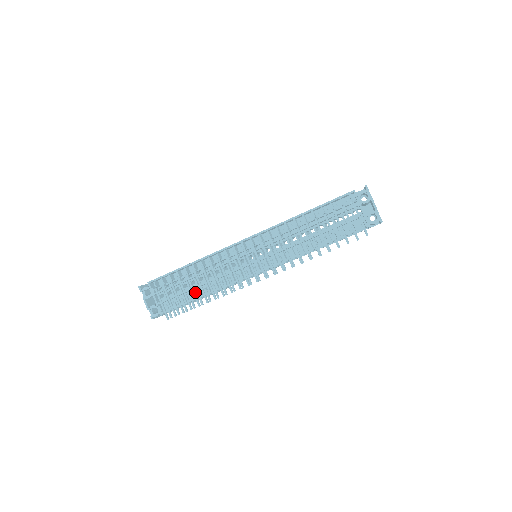
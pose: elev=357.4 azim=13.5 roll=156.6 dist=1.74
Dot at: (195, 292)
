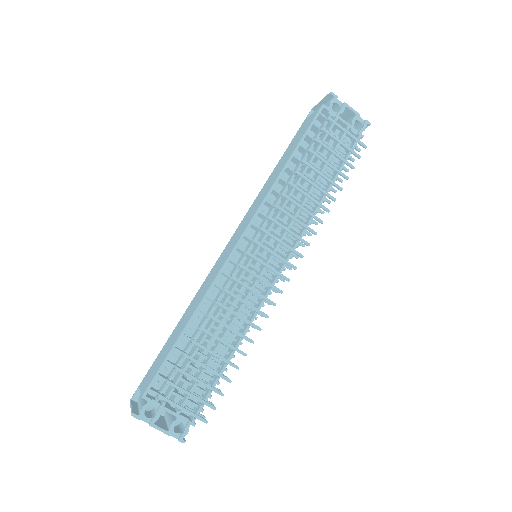
Dot at: (213, 358)
